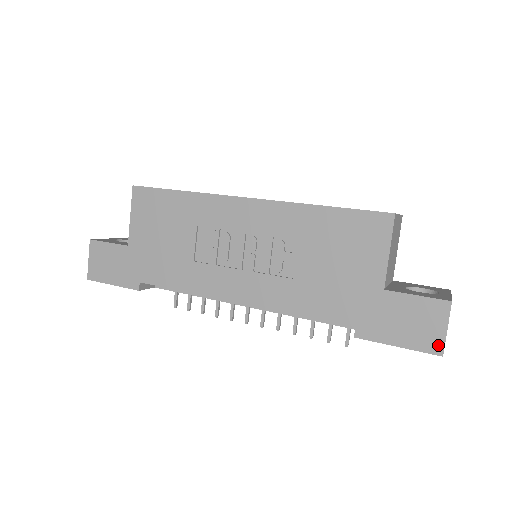
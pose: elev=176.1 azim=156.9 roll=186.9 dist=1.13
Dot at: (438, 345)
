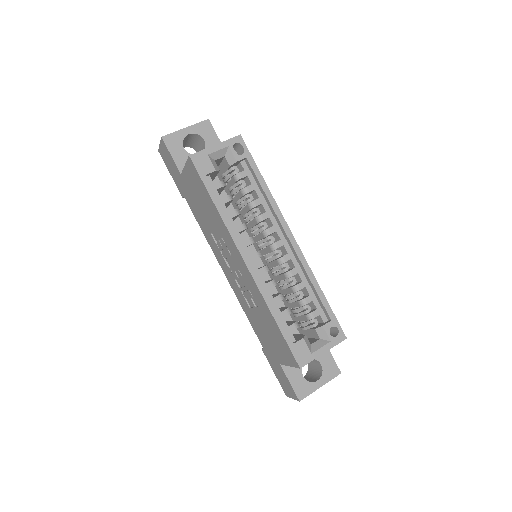
Dot at: (287, 394)
